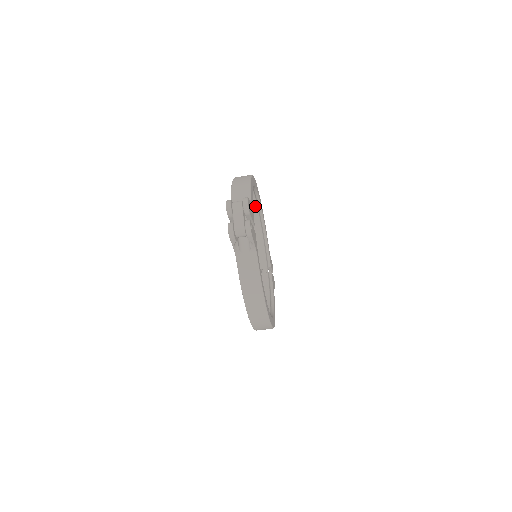
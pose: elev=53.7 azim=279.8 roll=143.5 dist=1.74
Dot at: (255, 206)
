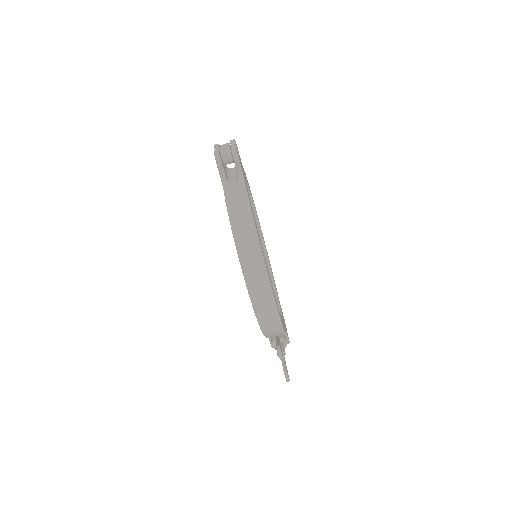
Dot at: occluded
